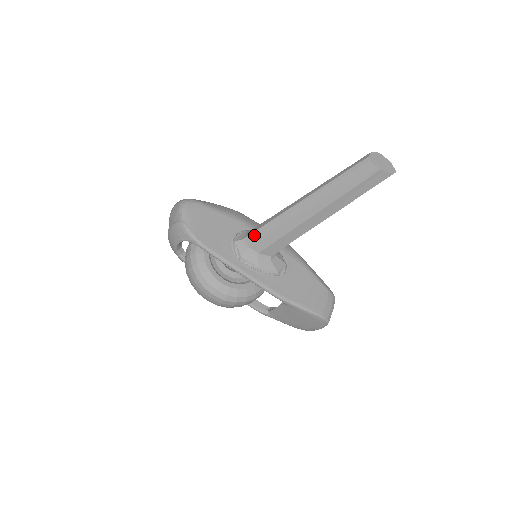
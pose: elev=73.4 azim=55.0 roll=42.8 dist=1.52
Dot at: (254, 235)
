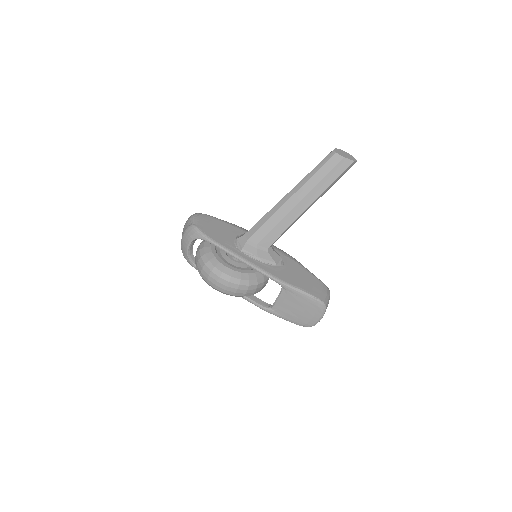
Dot at: (252, 230)
